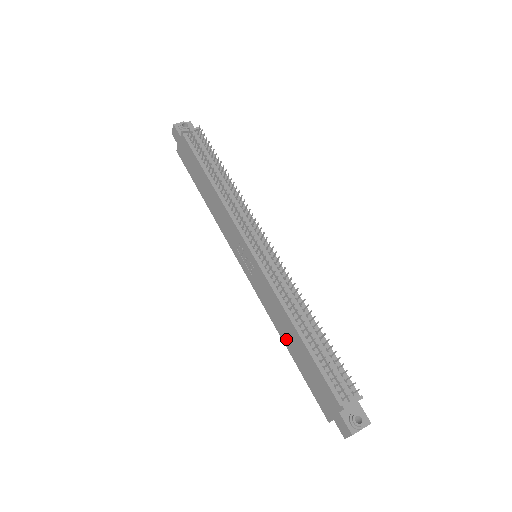
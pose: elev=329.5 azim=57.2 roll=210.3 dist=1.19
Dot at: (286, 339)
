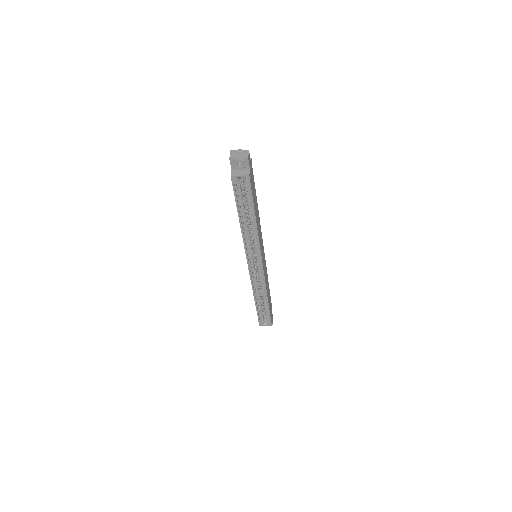
Dot at: occluded
